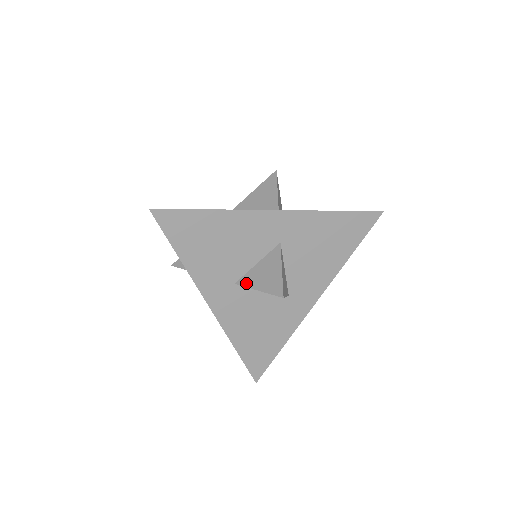
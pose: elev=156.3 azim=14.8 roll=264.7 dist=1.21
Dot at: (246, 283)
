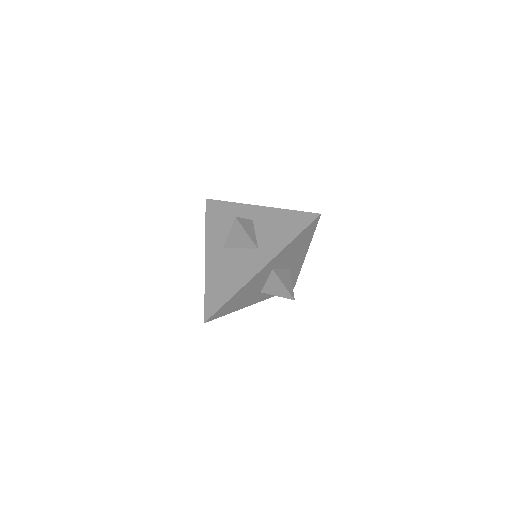
Dot at: (267, 292)
